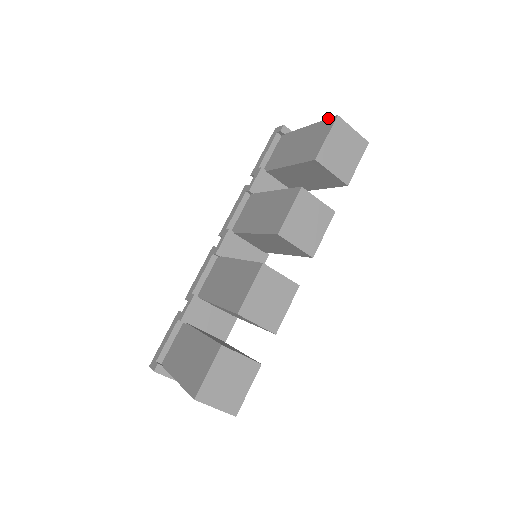
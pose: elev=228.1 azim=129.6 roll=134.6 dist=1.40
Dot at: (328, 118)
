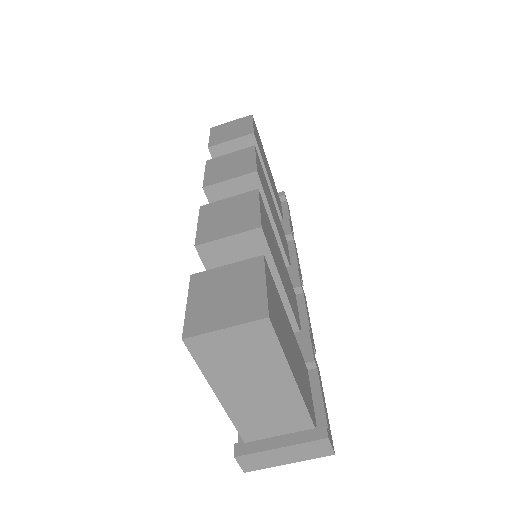
Dot at: occluded
